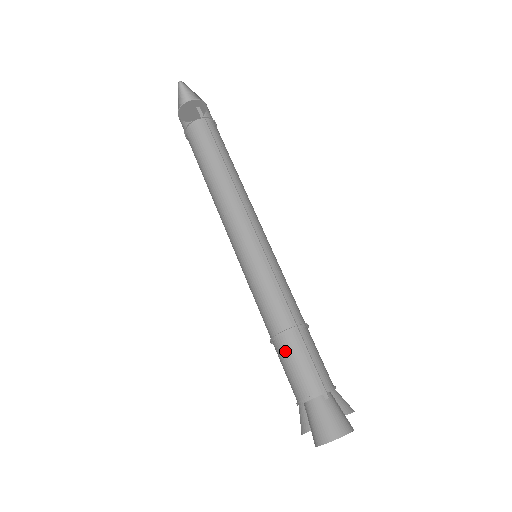
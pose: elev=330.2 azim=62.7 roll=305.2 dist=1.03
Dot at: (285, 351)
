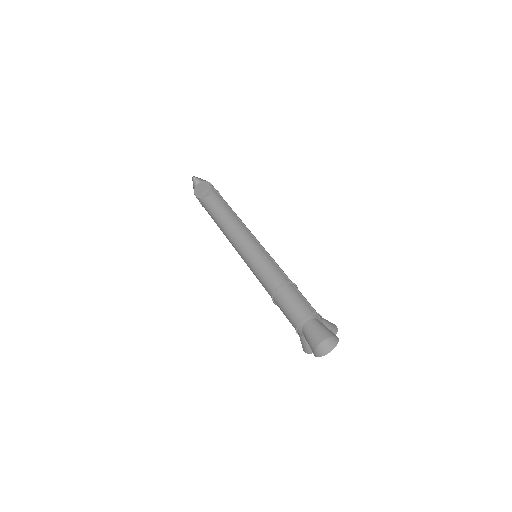
Dot at: (281, 309)
